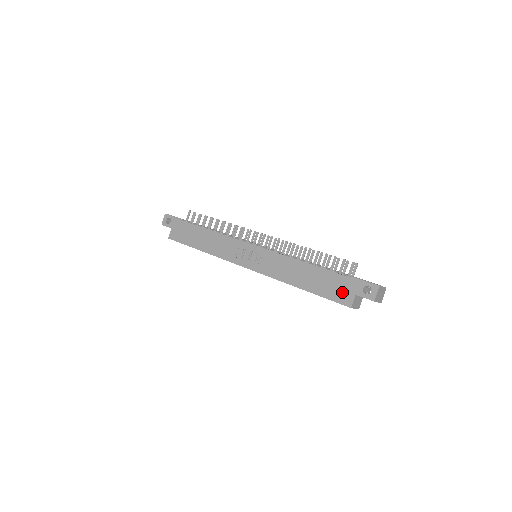
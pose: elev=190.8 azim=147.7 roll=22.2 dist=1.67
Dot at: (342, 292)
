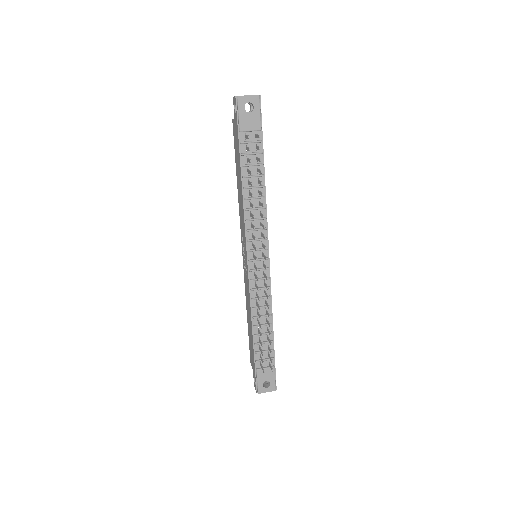
Dot at: (251, 359)
